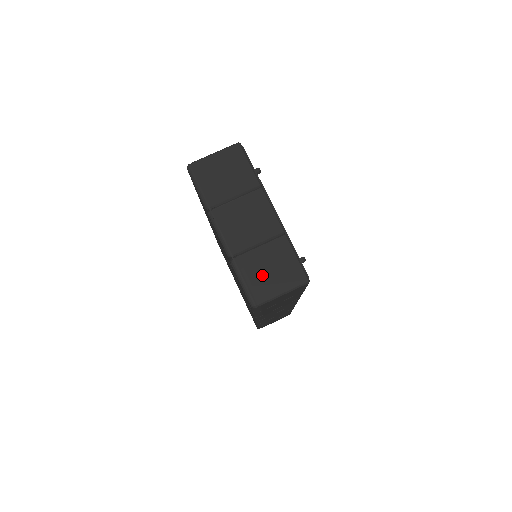
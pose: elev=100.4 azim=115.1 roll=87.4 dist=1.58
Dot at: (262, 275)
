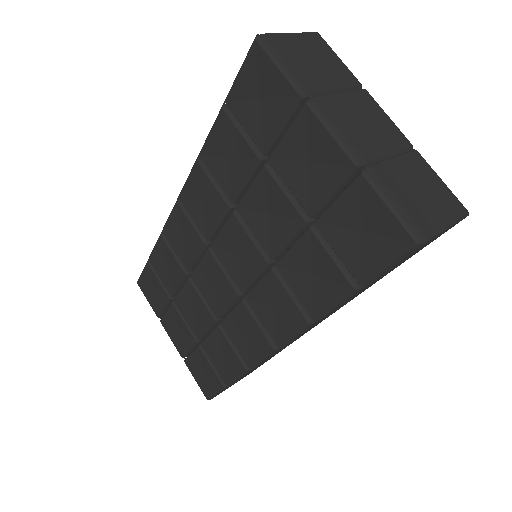
Dot at: (413, 196)
